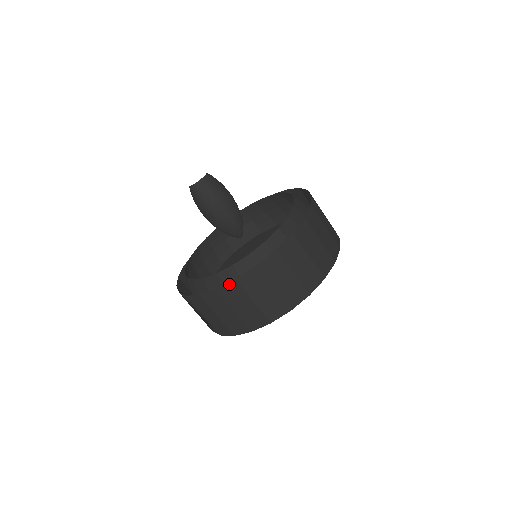
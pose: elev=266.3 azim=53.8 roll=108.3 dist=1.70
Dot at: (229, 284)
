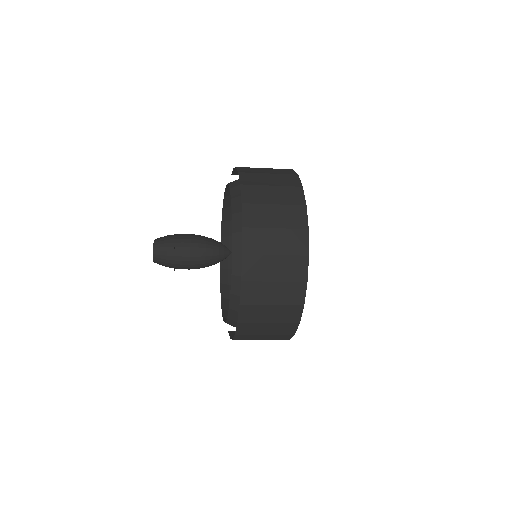
Dot at: (235, 337)
